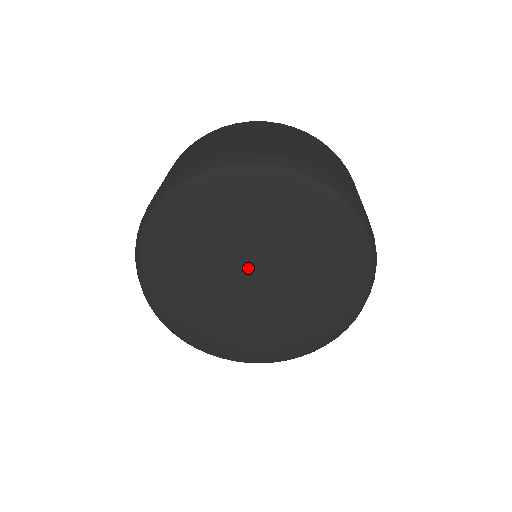
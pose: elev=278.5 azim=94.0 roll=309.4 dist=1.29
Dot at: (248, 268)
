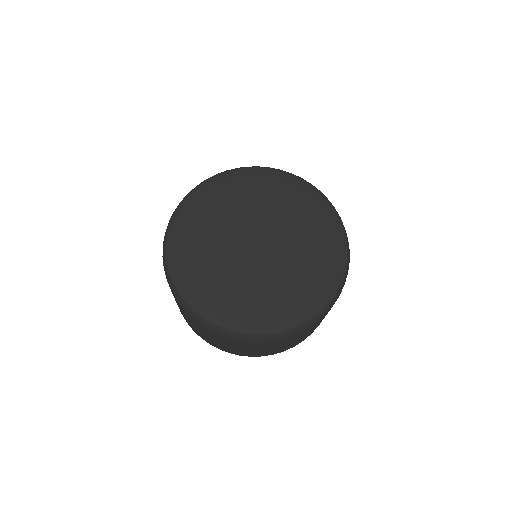
Dot at: (254, 234)
